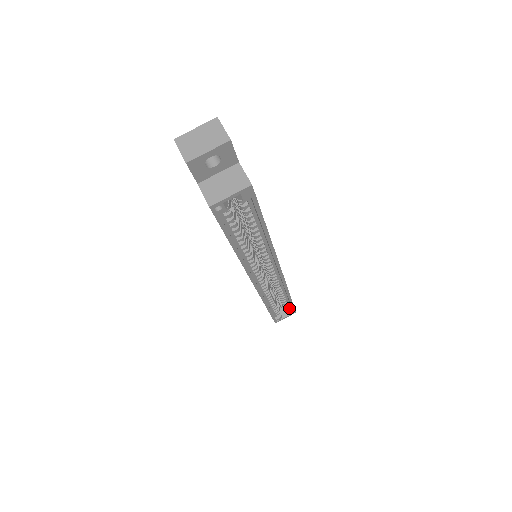
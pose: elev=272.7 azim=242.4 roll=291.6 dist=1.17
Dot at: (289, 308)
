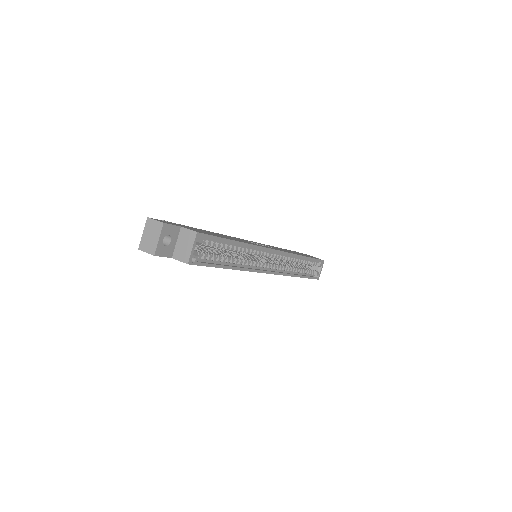
Dot at: (316, 263)
